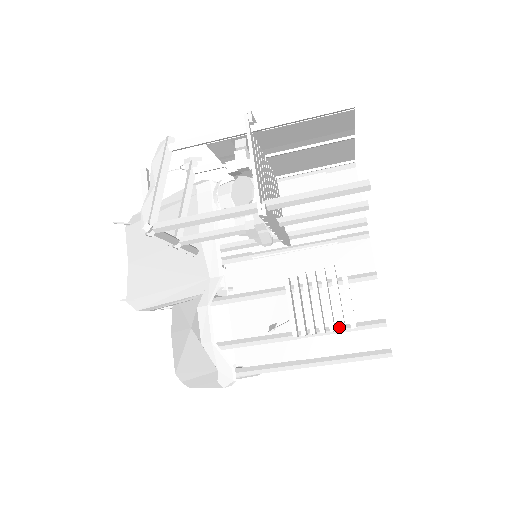
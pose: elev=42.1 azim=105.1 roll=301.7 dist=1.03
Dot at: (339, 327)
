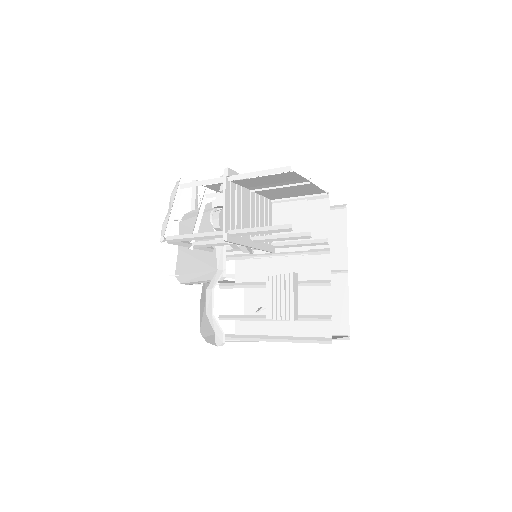
Dot at: (299, 317)
